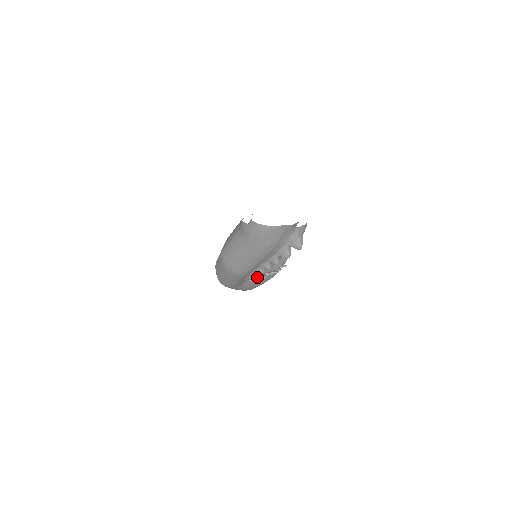
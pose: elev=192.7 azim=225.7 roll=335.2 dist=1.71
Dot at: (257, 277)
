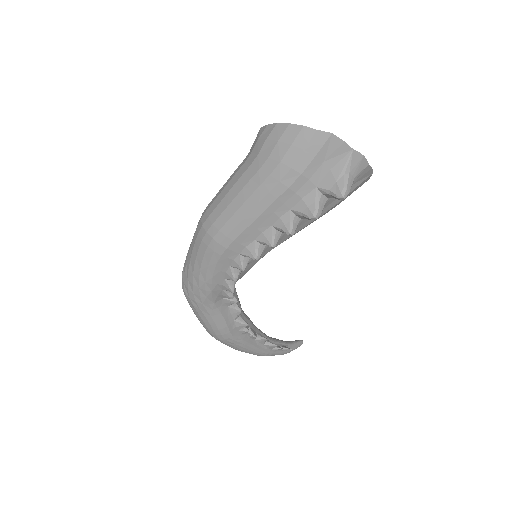
Dot at: occluded
